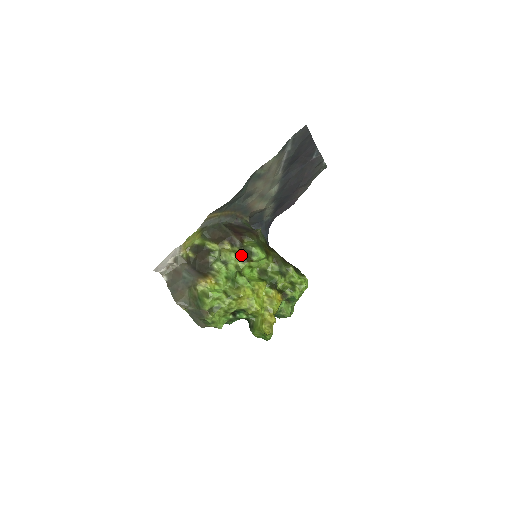
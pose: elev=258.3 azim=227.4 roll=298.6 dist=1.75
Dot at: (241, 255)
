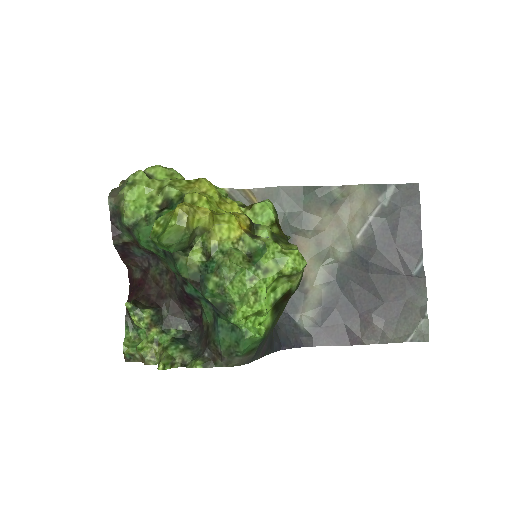
Dot at: (244, 205)
